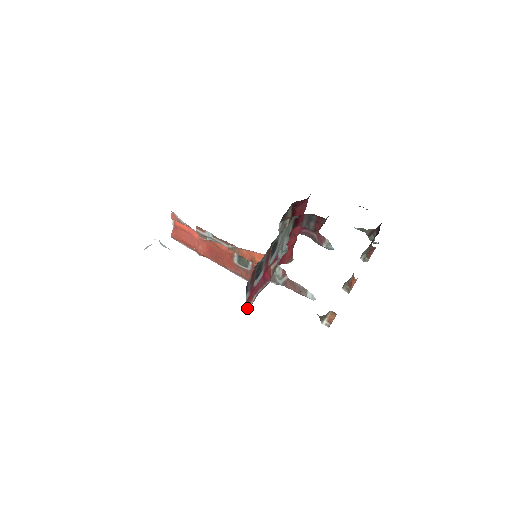
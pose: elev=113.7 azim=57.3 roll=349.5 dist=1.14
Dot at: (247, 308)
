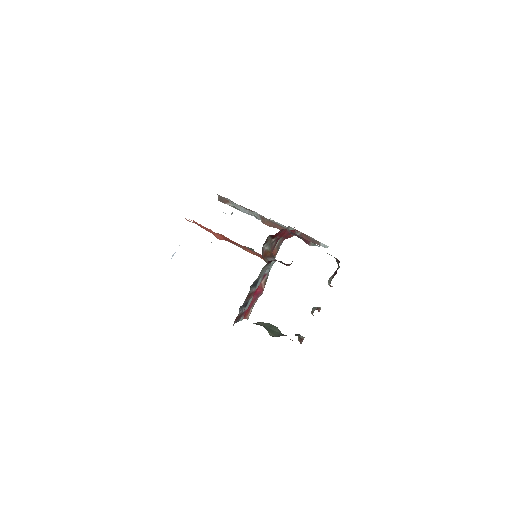
Dot at: occluded
